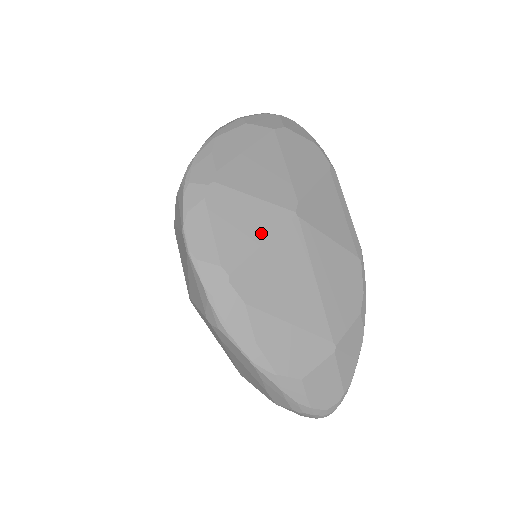
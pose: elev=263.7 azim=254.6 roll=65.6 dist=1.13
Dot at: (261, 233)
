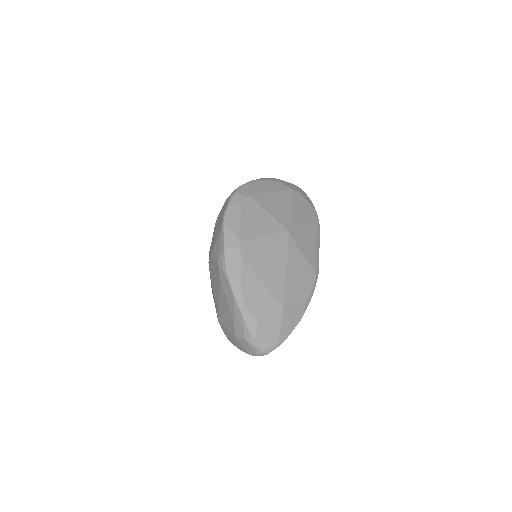
Dot at: (265, 231)
